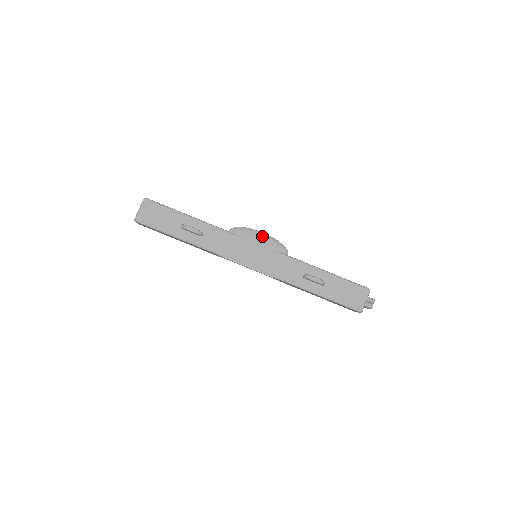
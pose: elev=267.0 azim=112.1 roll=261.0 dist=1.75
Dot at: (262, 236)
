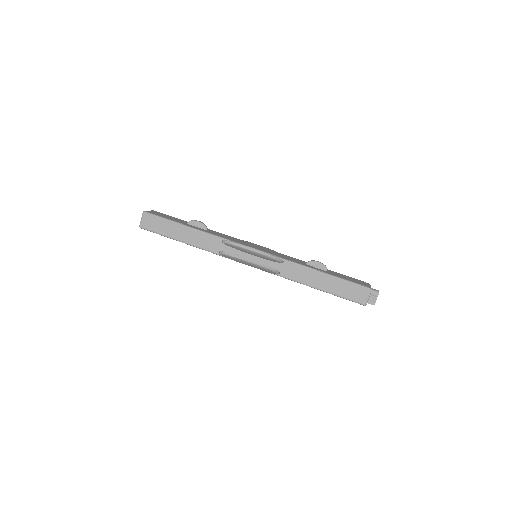
Dot at: occluded
